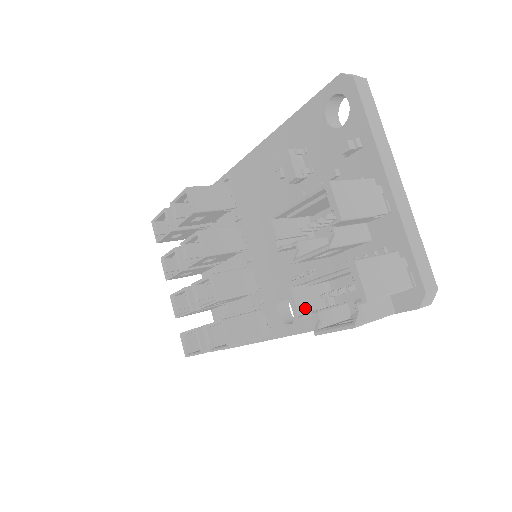
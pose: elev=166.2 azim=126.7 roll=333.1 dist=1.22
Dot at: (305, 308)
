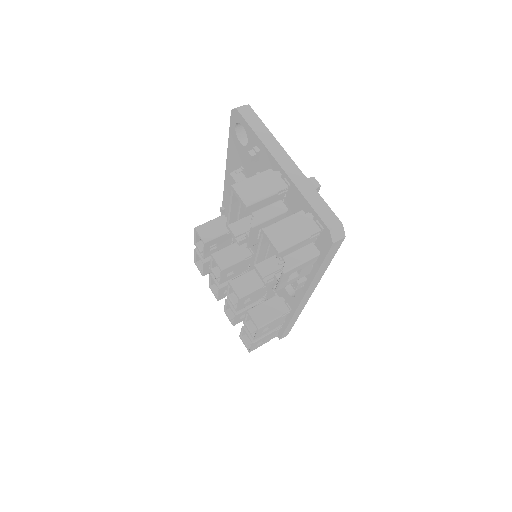
Dot at: (271, 276)
